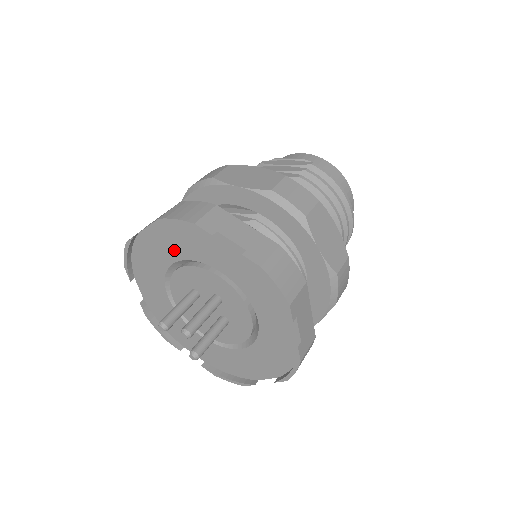
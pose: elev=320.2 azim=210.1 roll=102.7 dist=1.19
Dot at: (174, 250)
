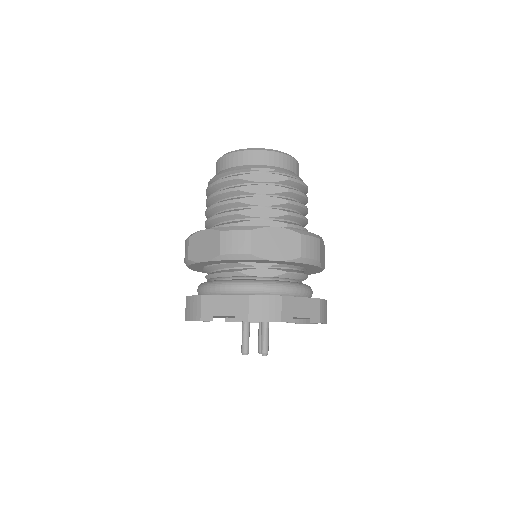
Dot at: occluded
